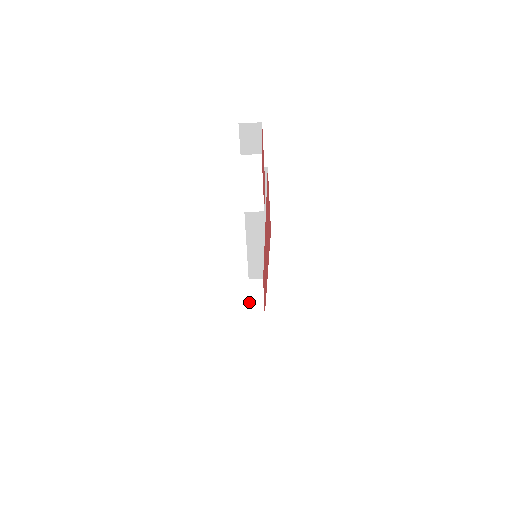
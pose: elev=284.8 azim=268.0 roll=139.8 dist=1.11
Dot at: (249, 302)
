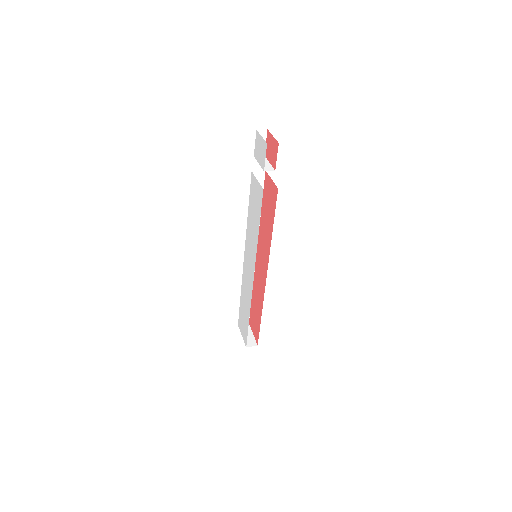
Dot at: (243, 338)
